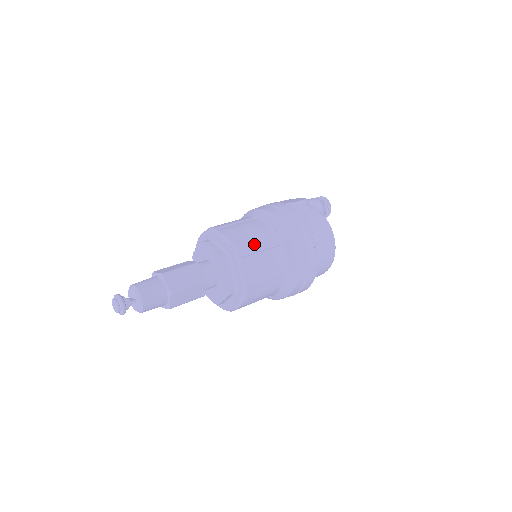
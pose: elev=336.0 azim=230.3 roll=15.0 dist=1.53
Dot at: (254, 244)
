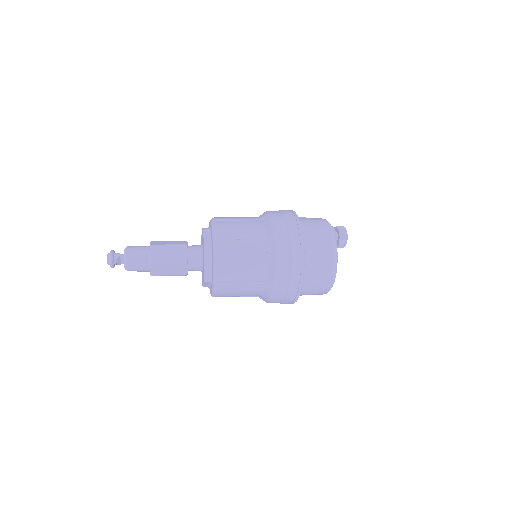
Dot at: (232, 218)
